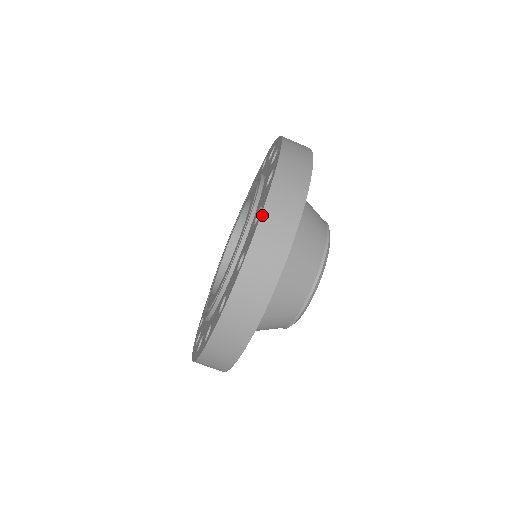
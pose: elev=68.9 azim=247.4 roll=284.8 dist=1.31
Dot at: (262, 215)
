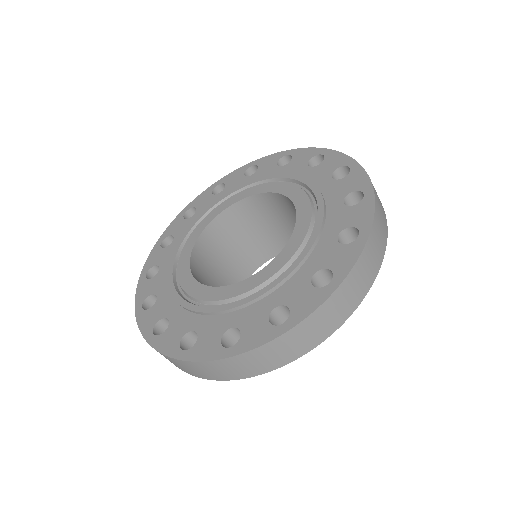
Dot at: (367, 242)
